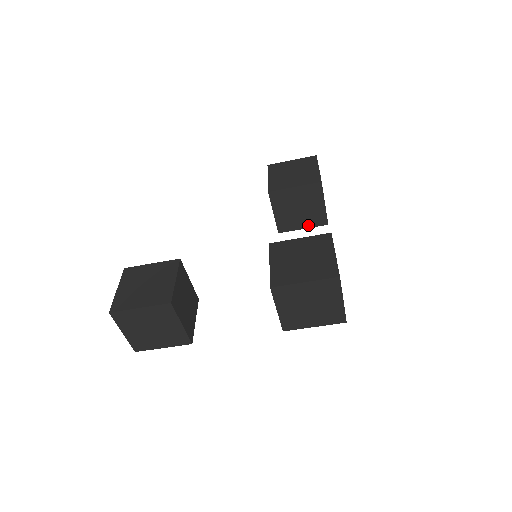
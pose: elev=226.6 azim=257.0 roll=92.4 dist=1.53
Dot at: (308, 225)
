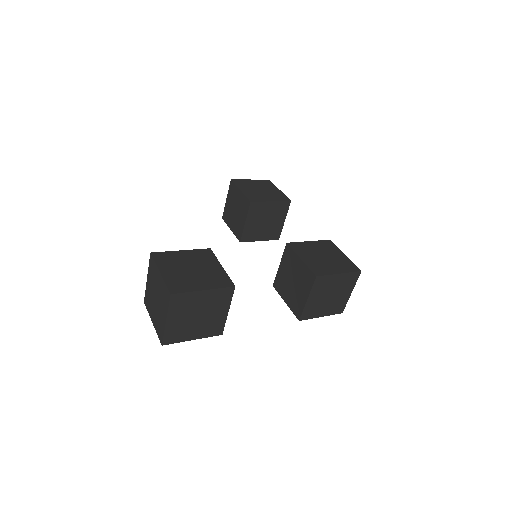
Dot at: (265, 238)
